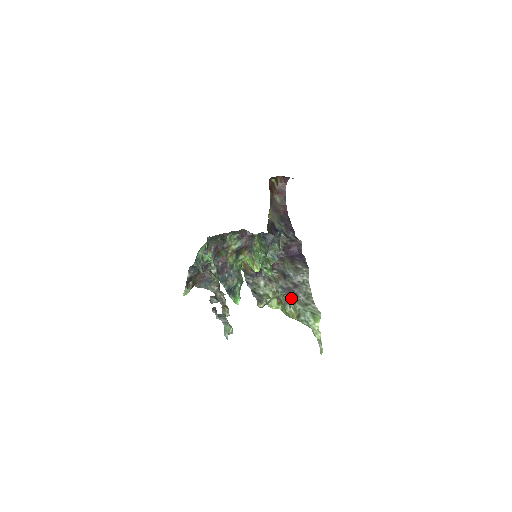
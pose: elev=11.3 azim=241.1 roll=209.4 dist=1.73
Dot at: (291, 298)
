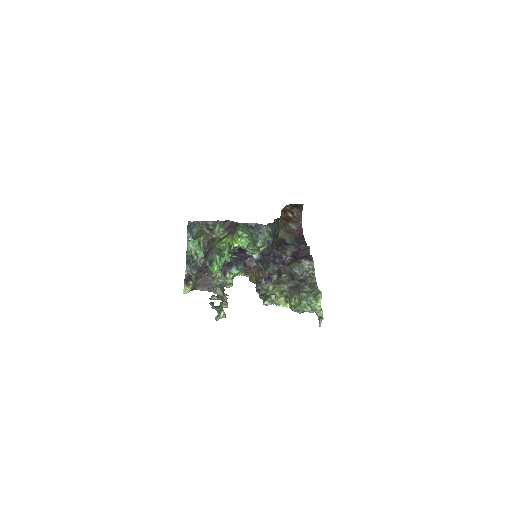
Dot at: (296, 291)
